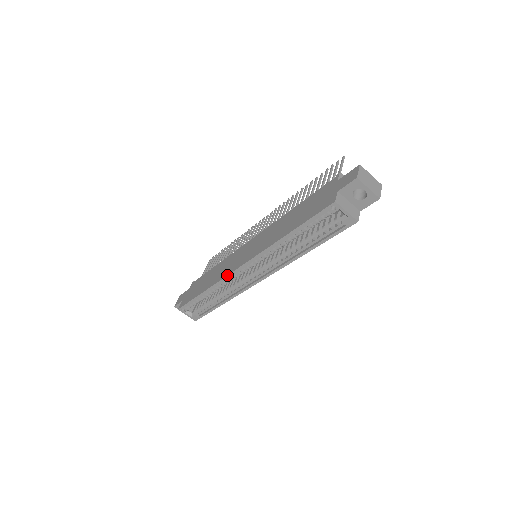
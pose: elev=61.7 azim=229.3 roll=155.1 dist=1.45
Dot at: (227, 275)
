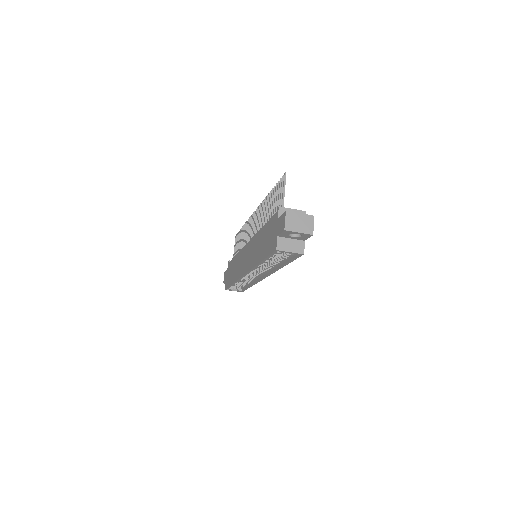
Dot at: (240, 278)
